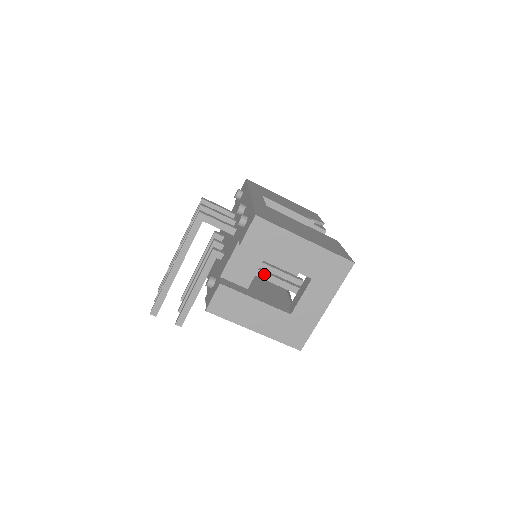
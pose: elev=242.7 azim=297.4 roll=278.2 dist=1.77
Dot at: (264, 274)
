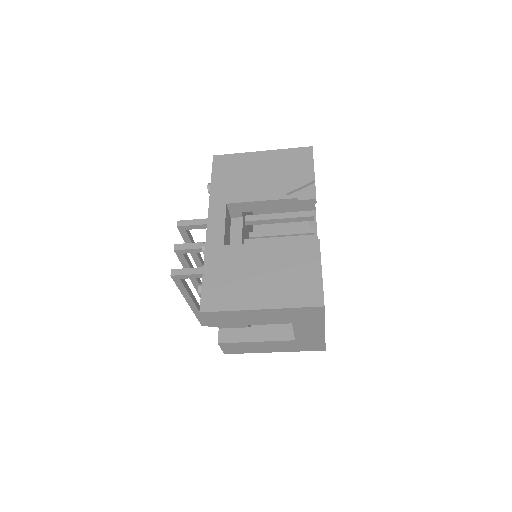
Dot at: occluded
